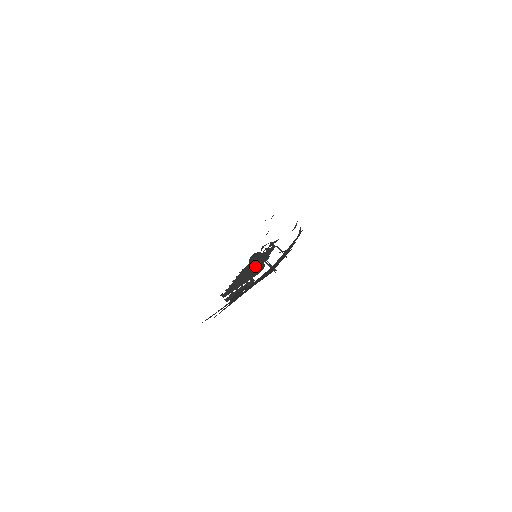
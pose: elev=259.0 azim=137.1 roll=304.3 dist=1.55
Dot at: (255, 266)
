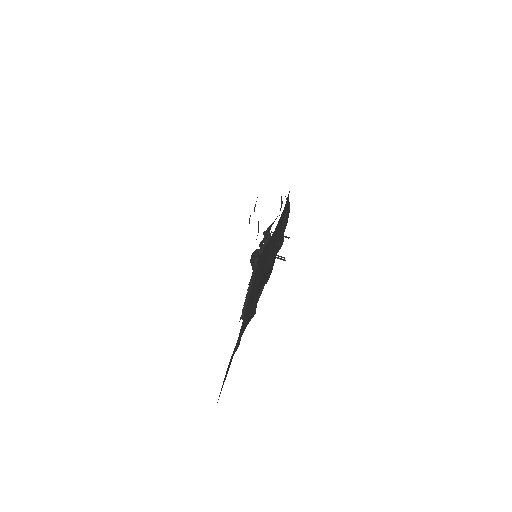
Dot at: occluded
